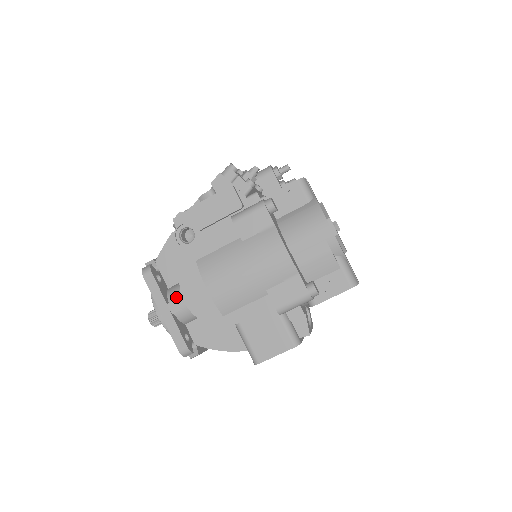
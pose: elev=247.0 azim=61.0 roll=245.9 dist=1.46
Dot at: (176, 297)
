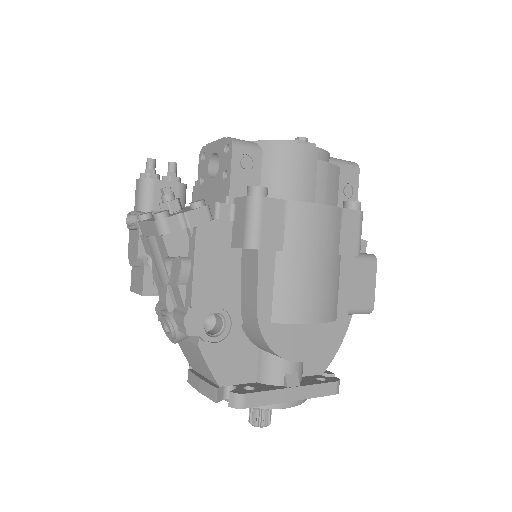
Dot at: (282, 373)
